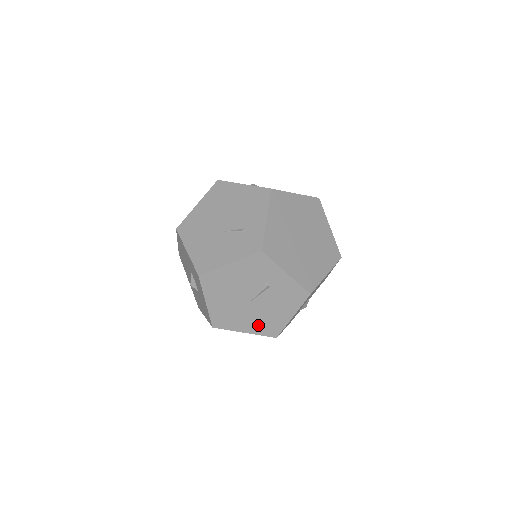
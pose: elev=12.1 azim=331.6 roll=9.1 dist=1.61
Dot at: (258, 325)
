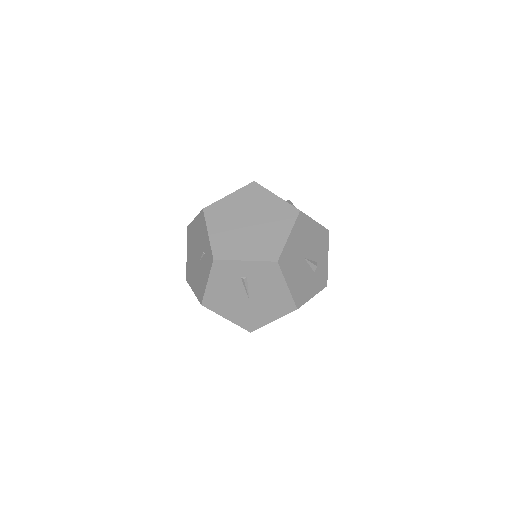
Dot at: (274, 310)
